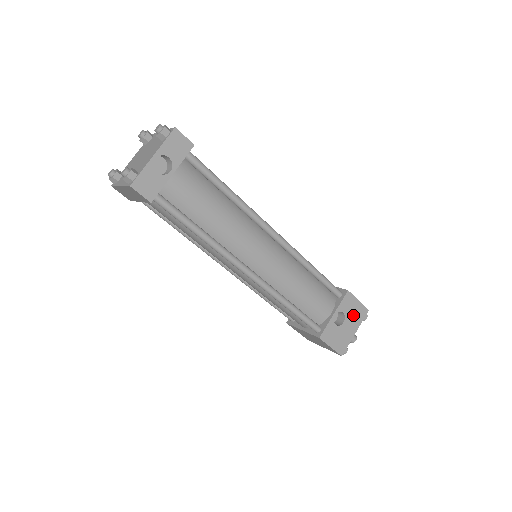
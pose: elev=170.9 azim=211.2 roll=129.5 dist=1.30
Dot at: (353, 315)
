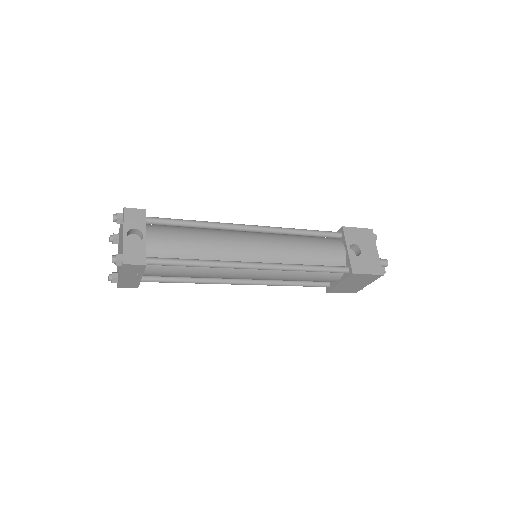
Dot at: (363, 241)
